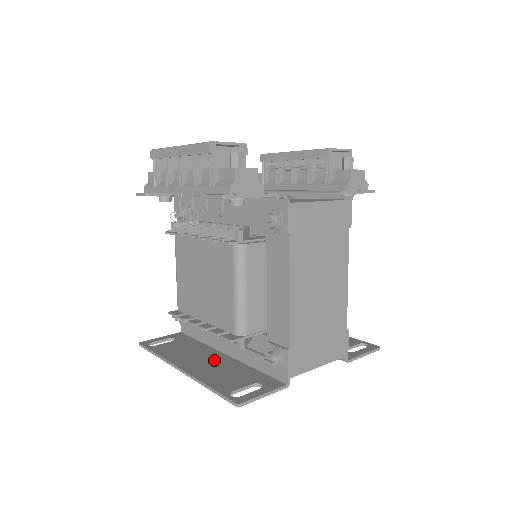
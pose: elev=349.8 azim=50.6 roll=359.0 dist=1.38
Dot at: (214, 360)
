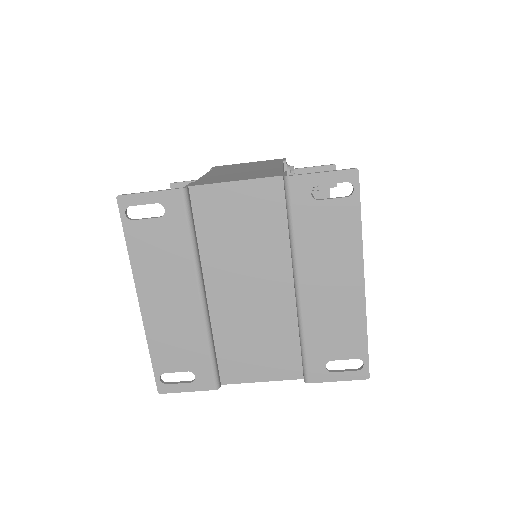
Dot at: (179, 291)
